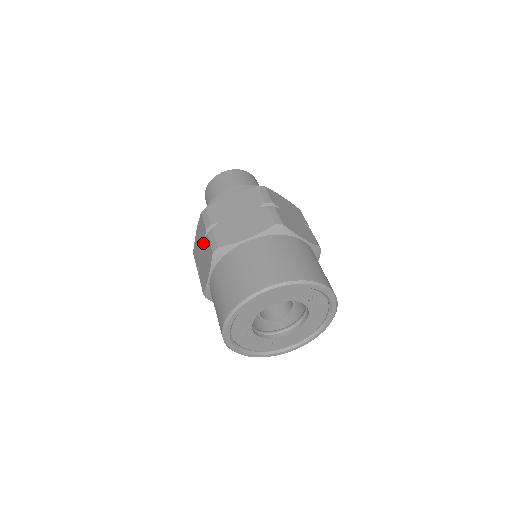
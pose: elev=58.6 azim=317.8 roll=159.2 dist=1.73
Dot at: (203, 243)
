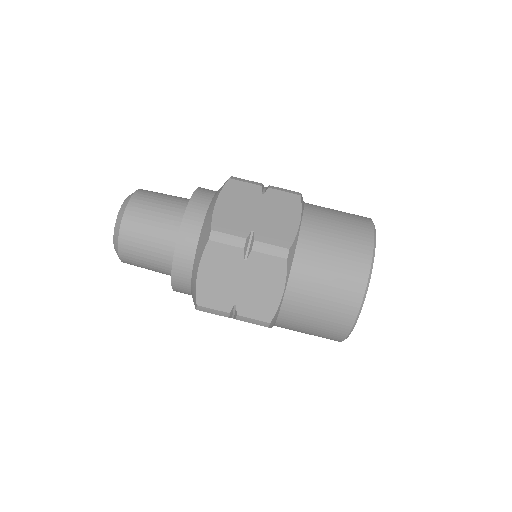
Dot at: occluded
